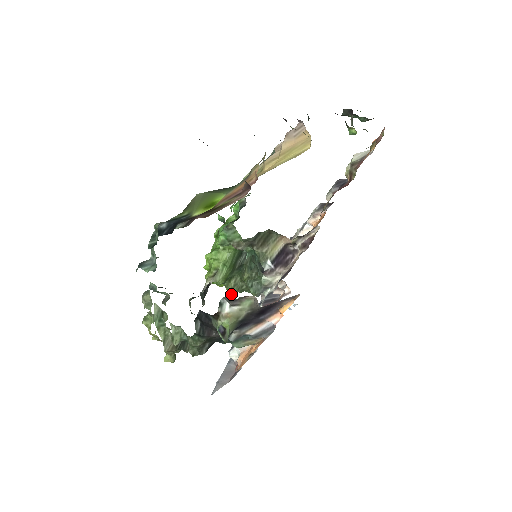
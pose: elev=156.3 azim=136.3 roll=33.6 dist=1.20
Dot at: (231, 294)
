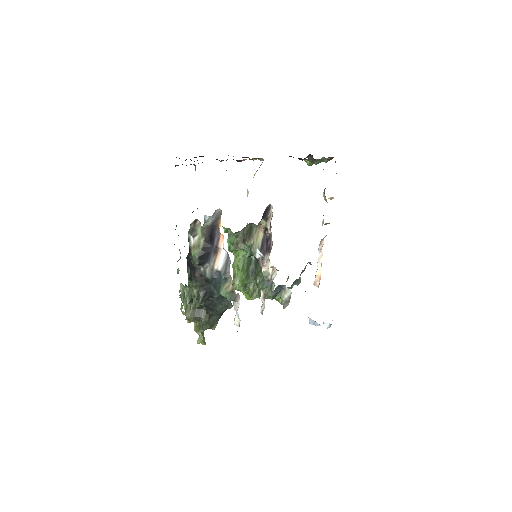
Dot at: (253, 299)
